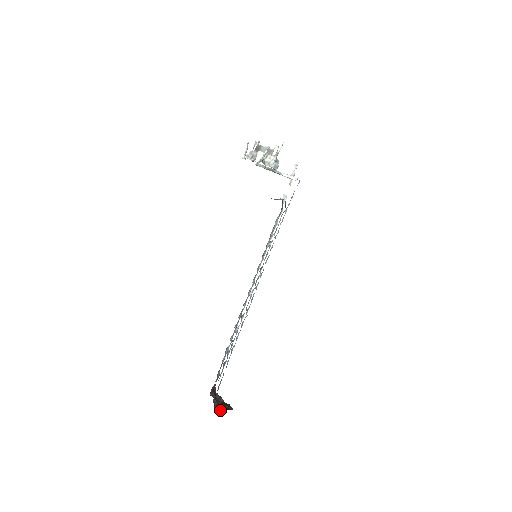
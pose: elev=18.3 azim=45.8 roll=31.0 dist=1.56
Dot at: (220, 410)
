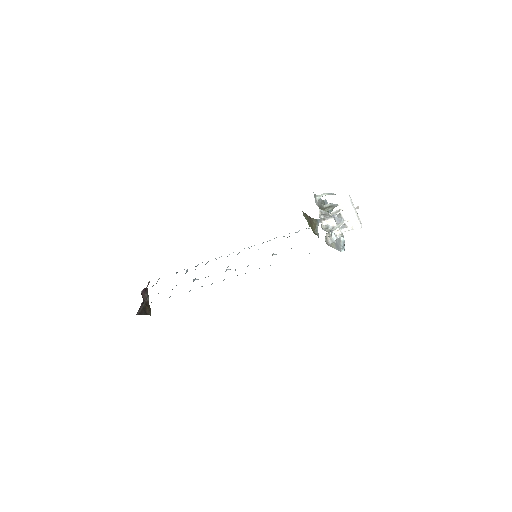
Dot at: occluded
